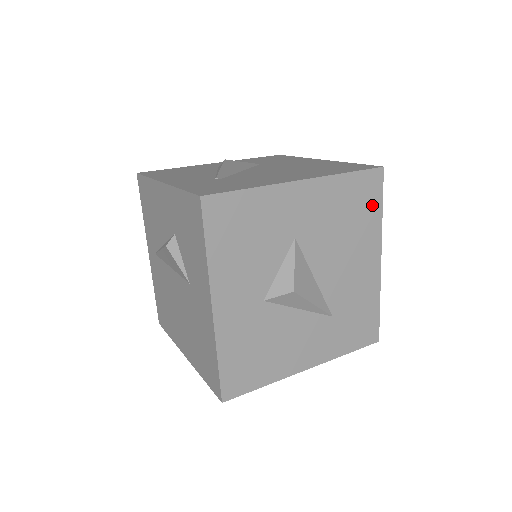
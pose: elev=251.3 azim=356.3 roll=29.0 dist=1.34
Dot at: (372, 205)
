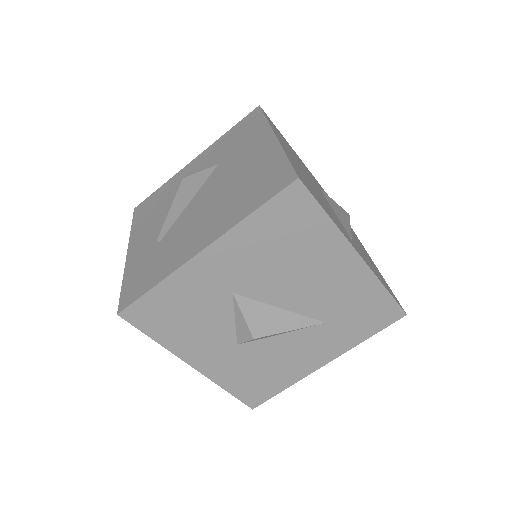
Dot at: (309, 219)
